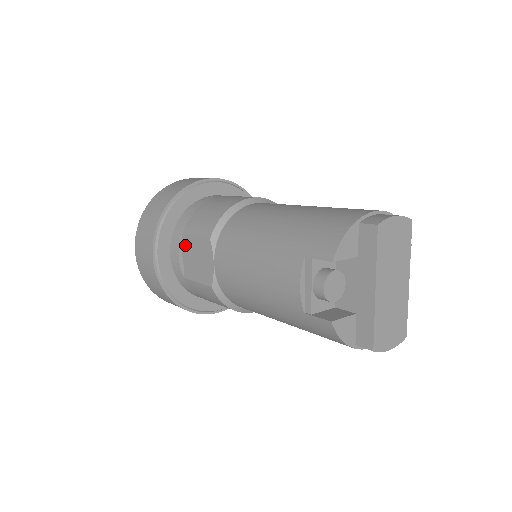
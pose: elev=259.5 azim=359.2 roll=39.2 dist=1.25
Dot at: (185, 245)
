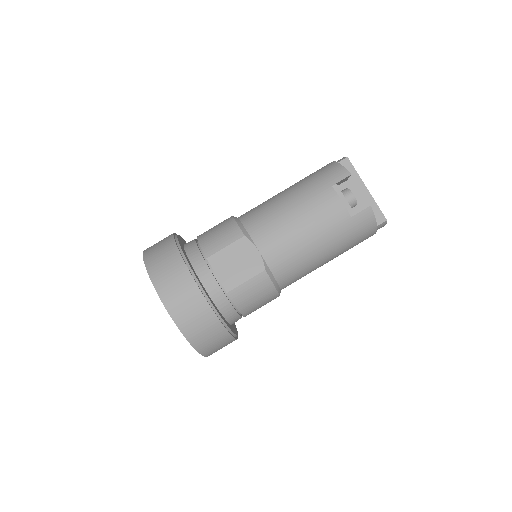
Dot at: (215, 264)
